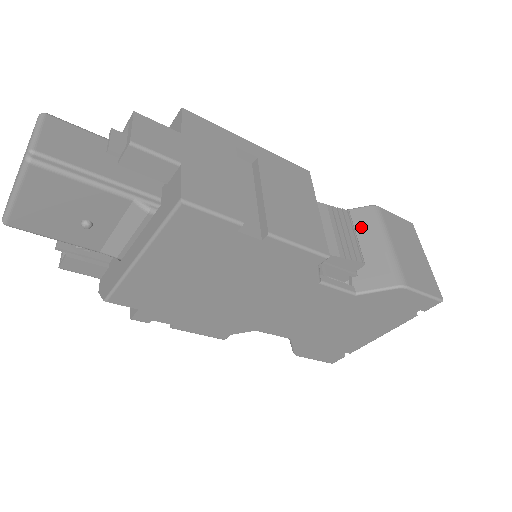
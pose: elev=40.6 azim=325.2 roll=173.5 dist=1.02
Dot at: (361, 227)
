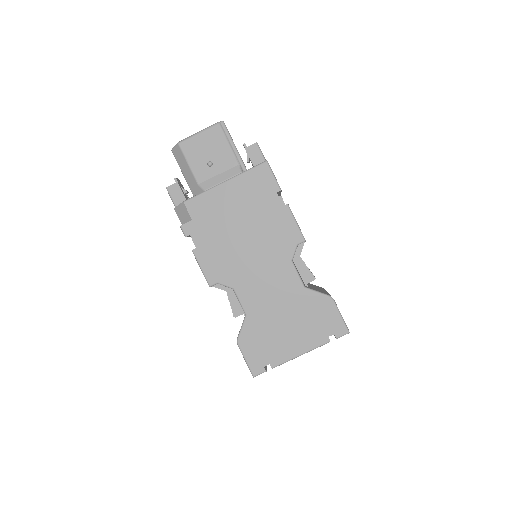
Dot at: (315, 286)
